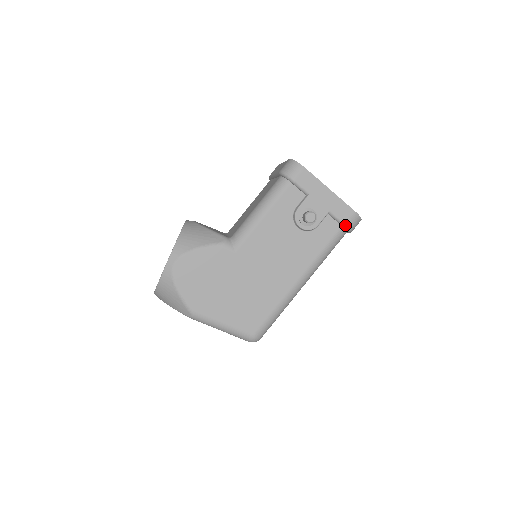
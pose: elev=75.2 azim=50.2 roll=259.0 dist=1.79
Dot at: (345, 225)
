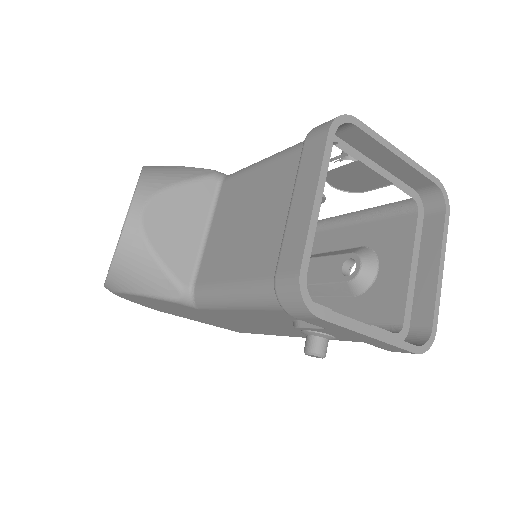
Dot at: (389, 350)
